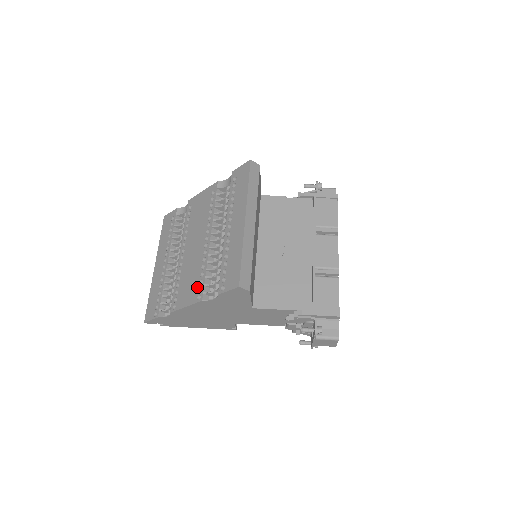
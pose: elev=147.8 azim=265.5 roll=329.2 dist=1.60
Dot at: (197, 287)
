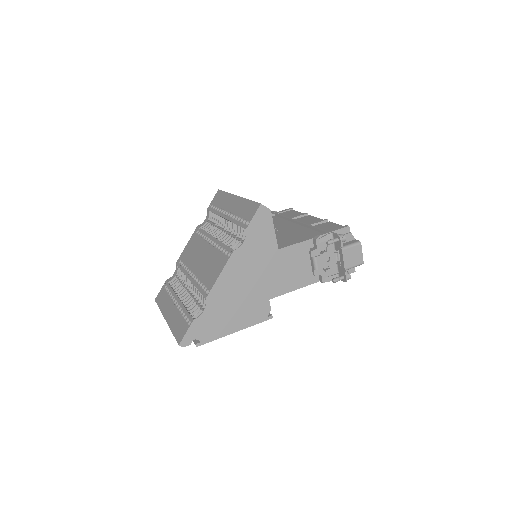
Dot at: (222, 256)
